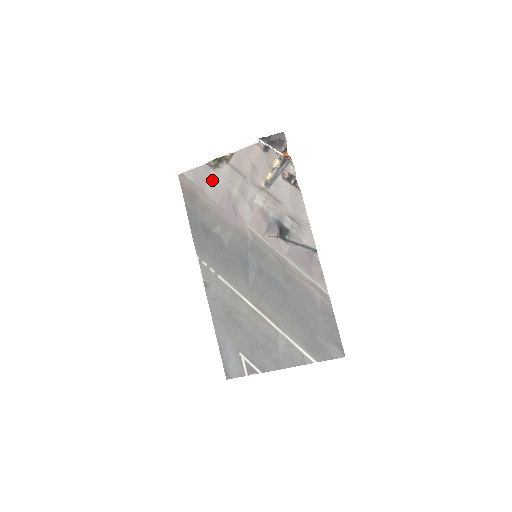
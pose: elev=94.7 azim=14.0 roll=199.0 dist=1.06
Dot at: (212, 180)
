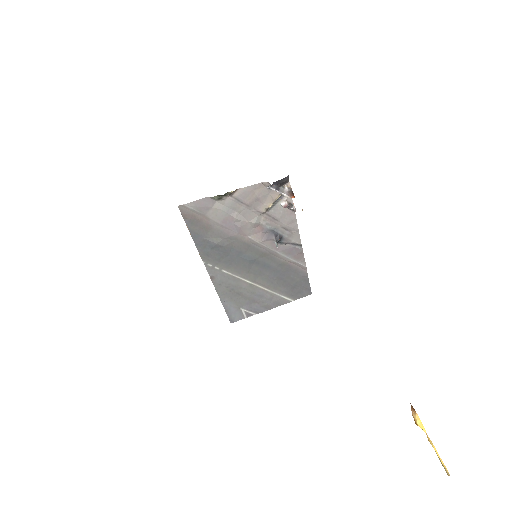
Dot at: (215, 208)
